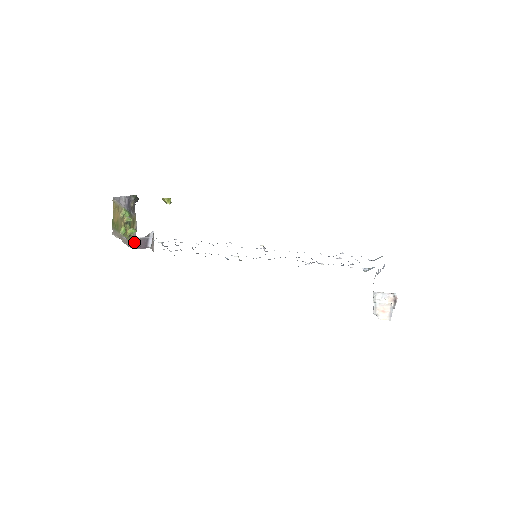
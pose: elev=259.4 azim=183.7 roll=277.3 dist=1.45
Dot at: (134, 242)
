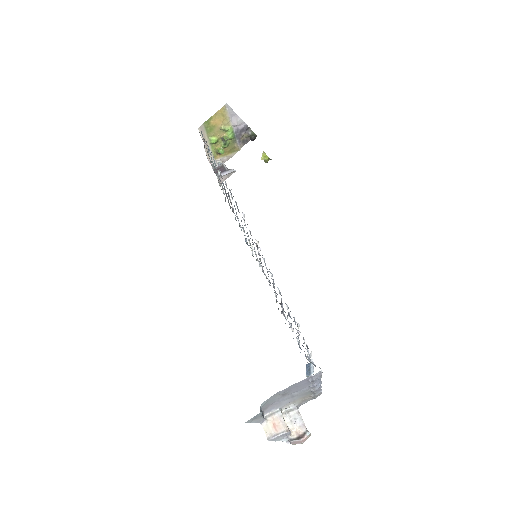
Dot at: (218, 164)
